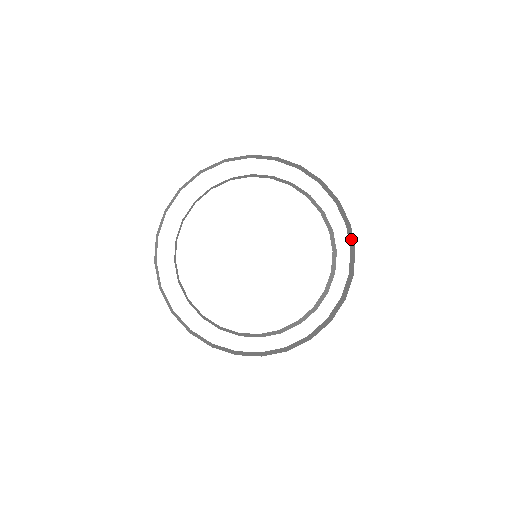
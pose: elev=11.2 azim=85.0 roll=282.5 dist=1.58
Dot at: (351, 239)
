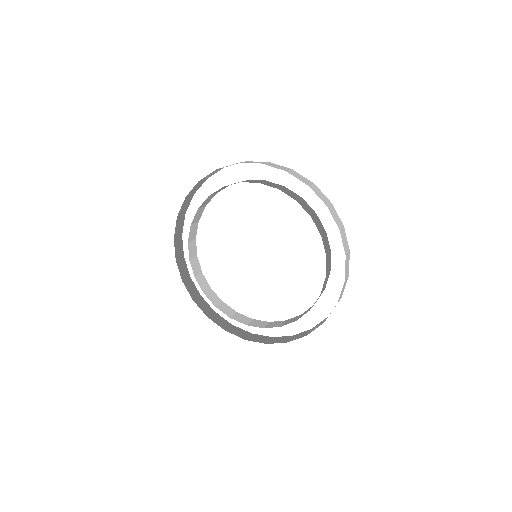
Dot at: (320, 196)
